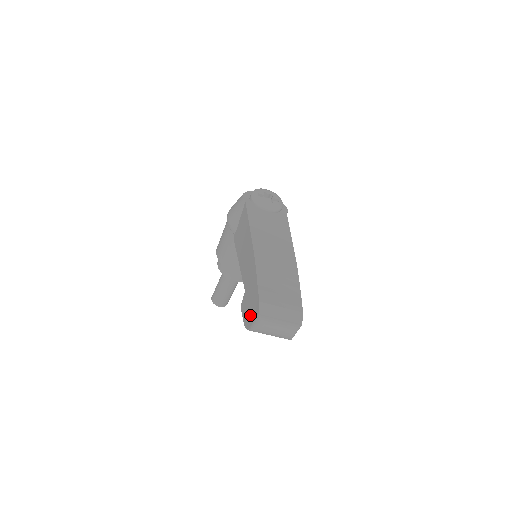
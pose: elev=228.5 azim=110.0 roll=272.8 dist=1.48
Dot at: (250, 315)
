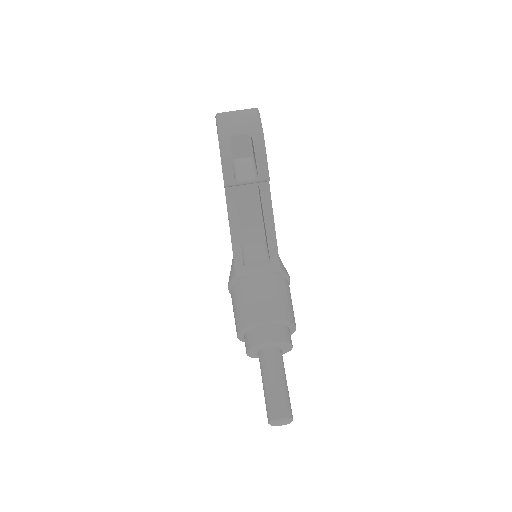
Dot at: occluded
